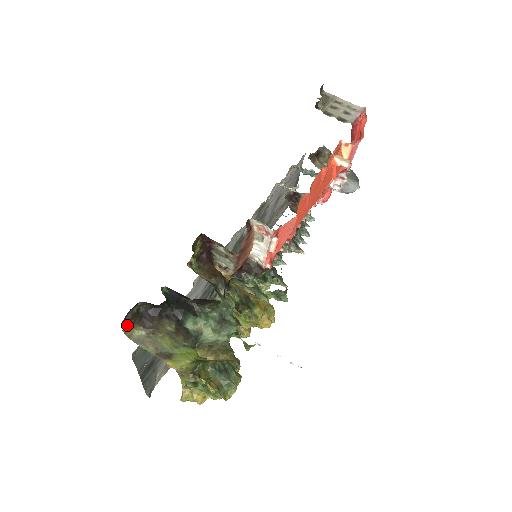
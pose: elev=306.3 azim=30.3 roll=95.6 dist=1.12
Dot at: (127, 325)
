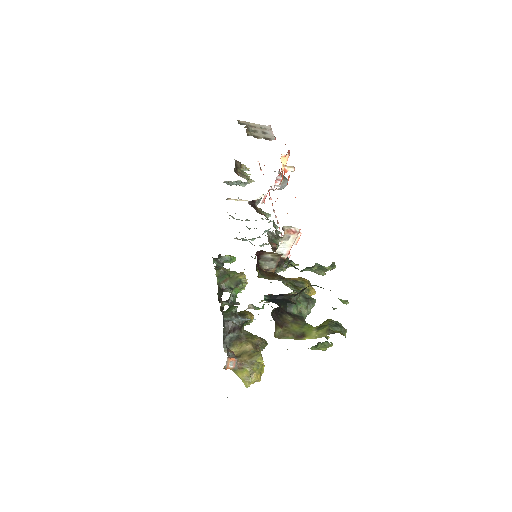
Dot at: occluded
